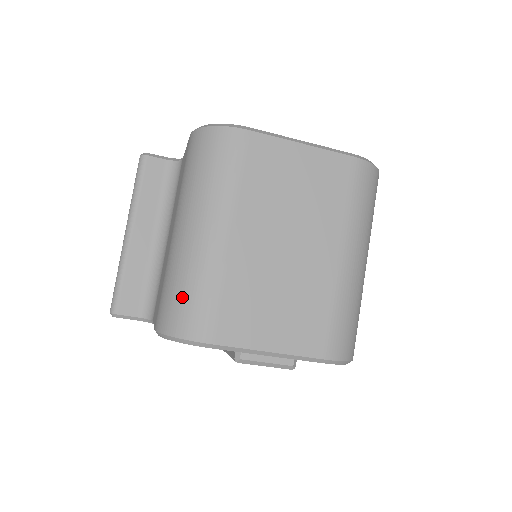
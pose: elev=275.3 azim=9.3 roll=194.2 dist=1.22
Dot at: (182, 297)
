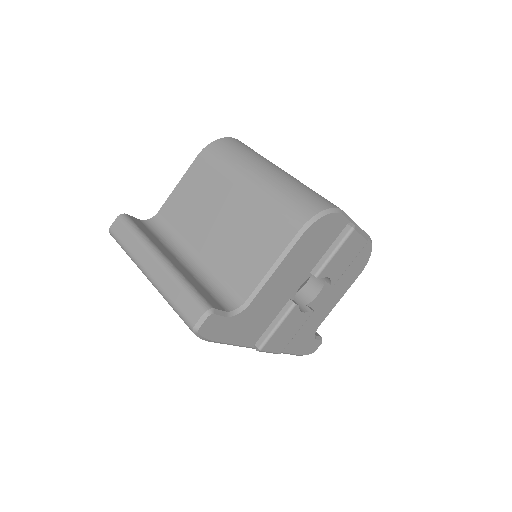
Dot at: (303, 194)
